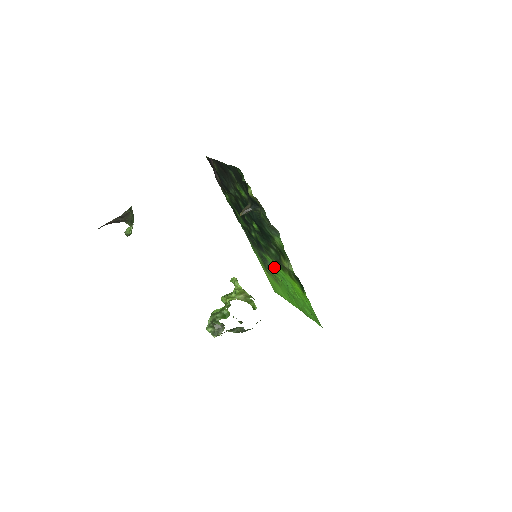
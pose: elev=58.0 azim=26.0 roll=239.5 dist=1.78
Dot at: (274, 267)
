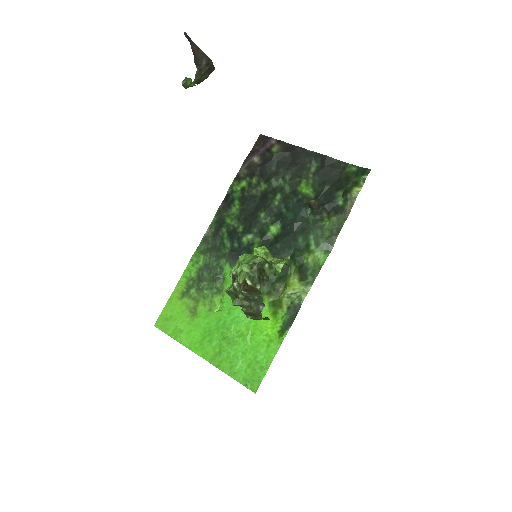
Dot at: occluded
